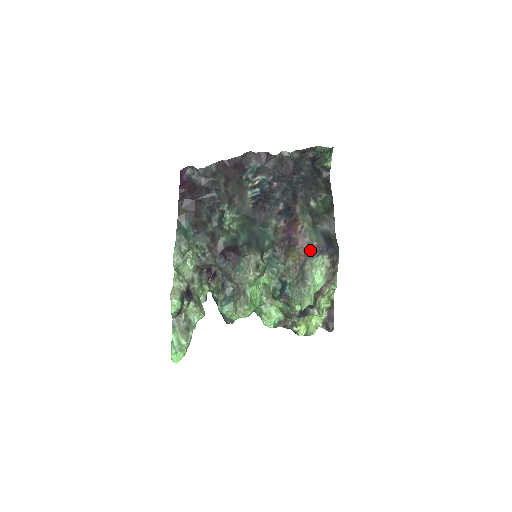
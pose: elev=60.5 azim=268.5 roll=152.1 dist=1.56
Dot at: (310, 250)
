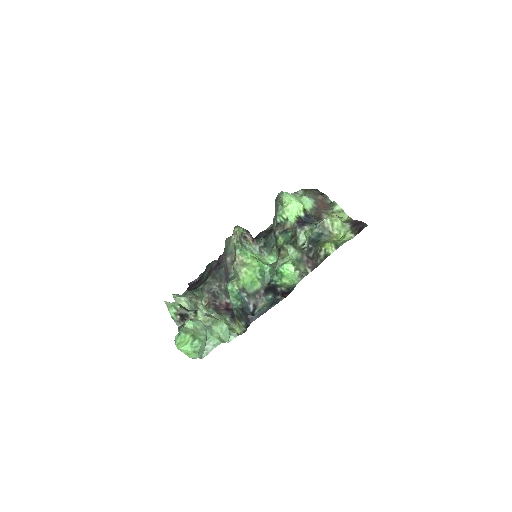
Dot at: occluded
